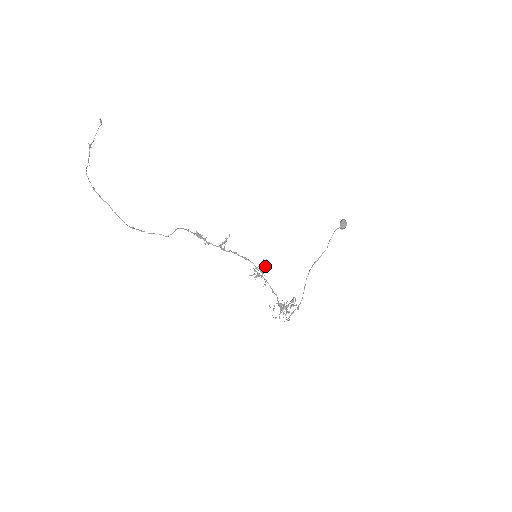
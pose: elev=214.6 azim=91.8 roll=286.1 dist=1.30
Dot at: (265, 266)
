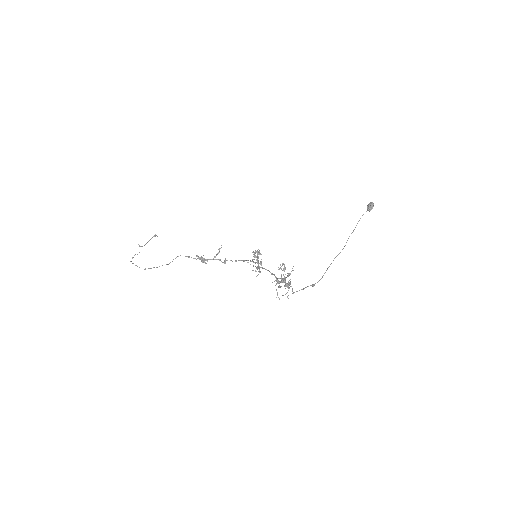
Dot at: (257, 255)
